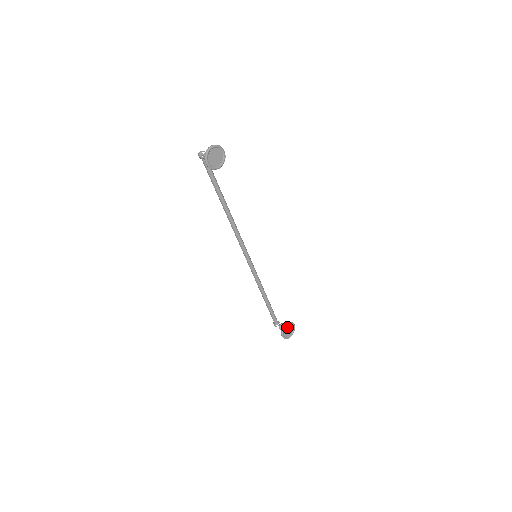
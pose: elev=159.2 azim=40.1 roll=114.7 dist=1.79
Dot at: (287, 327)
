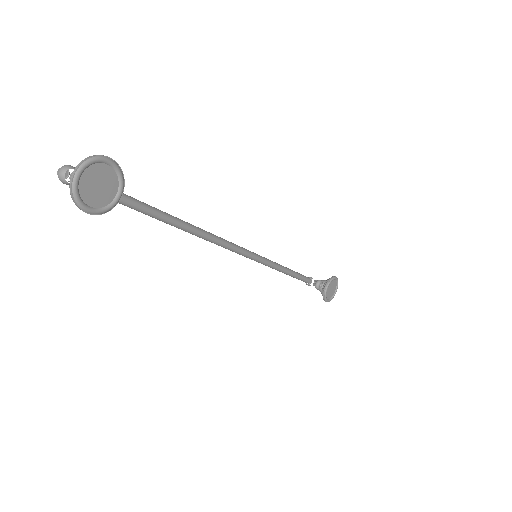
Dot at: (328, 288)
